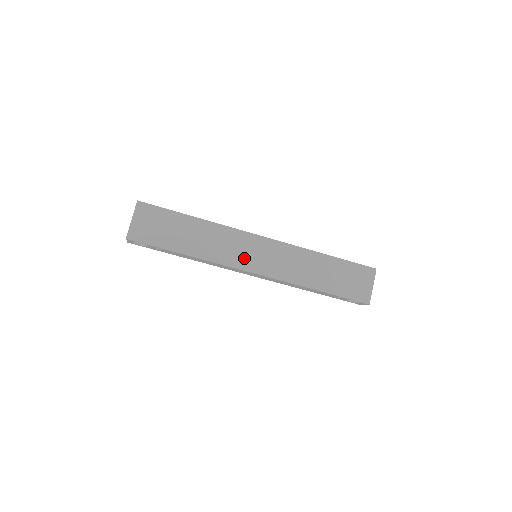
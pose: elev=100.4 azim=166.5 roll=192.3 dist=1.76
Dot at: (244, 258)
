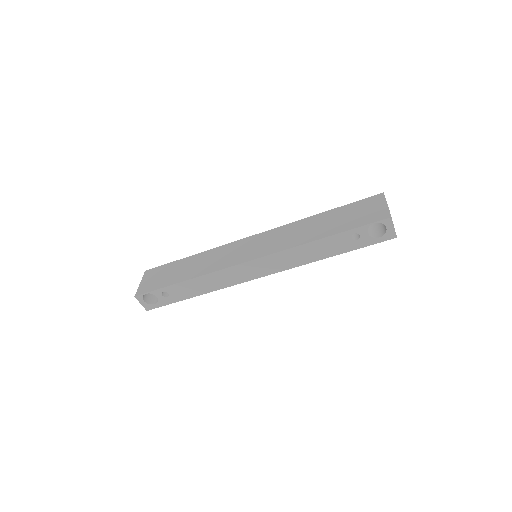
Dot at: (238, 256)
